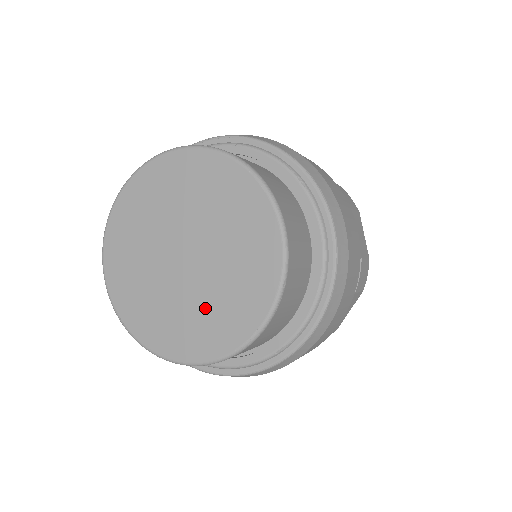
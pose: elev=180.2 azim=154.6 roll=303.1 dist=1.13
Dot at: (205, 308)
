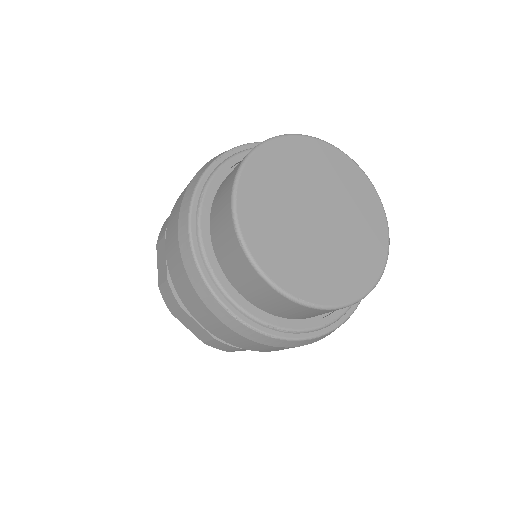
Dot at: (356, 242)
